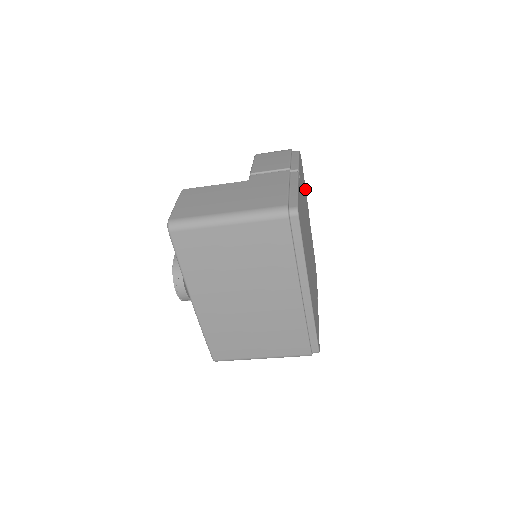
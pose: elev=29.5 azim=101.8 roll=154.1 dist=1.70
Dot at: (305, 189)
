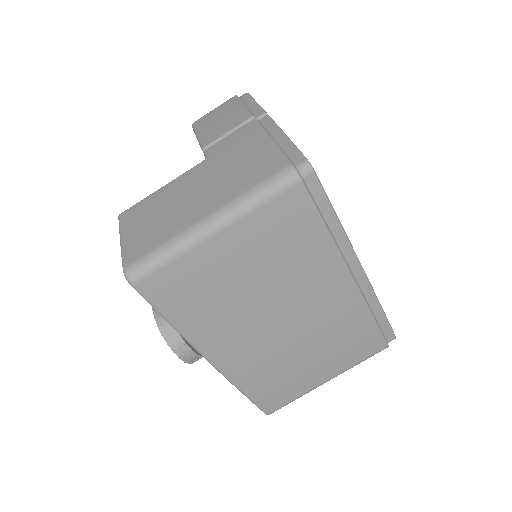
Dot at: occluded
